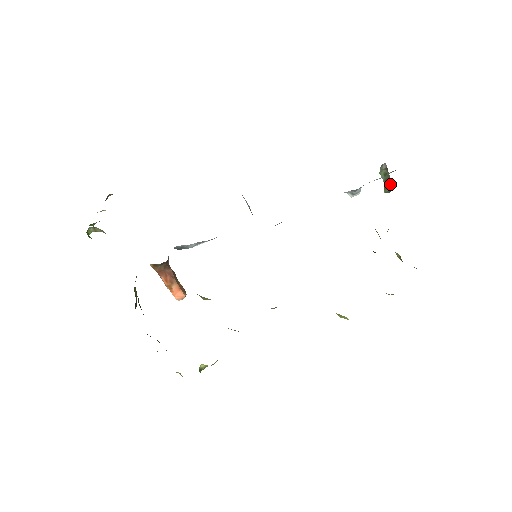
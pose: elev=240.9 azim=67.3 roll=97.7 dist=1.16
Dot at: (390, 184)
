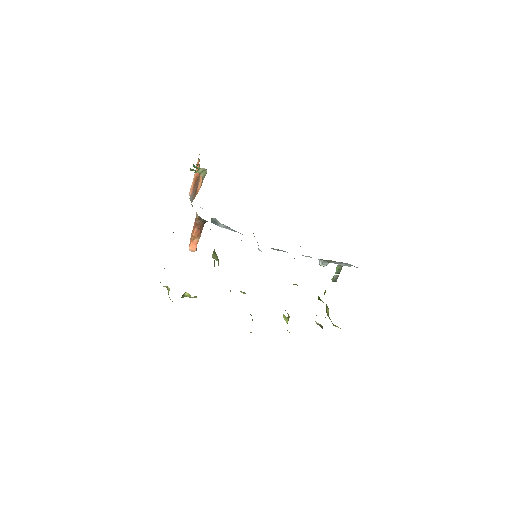
Dot at: (337, 277)
